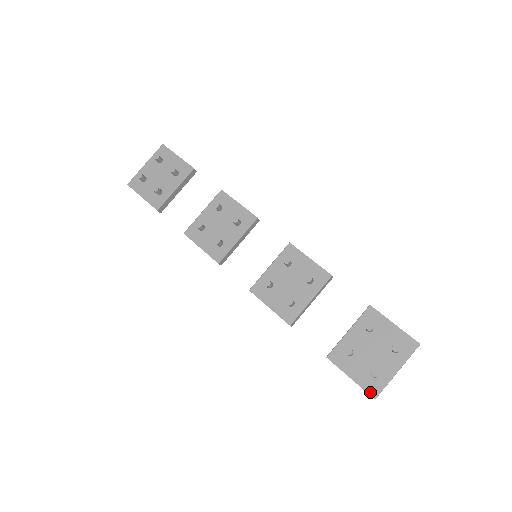
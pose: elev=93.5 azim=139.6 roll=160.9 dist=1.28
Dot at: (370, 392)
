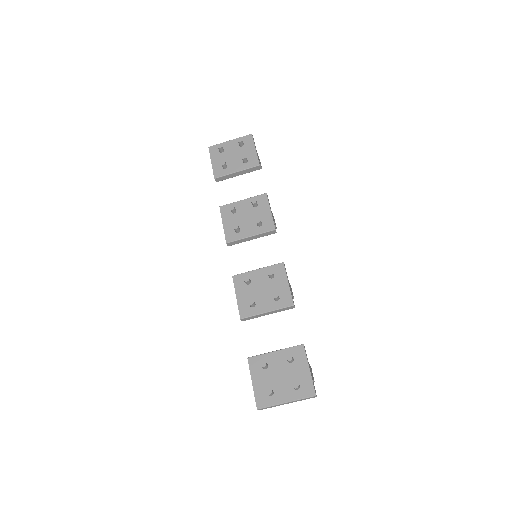
Dot at: (258, 402)
